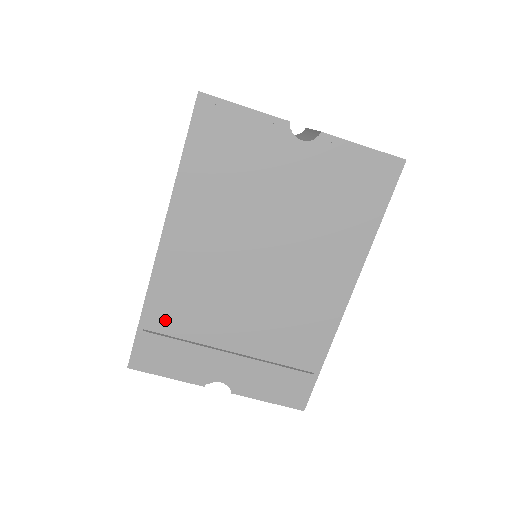
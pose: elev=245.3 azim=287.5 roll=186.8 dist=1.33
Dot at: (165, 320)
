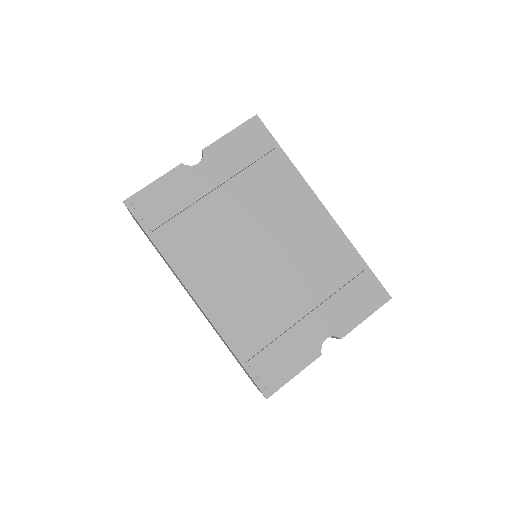
Dot at: (251, 341)
